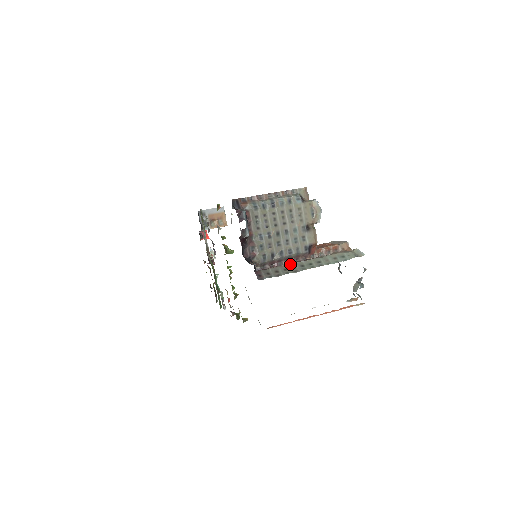
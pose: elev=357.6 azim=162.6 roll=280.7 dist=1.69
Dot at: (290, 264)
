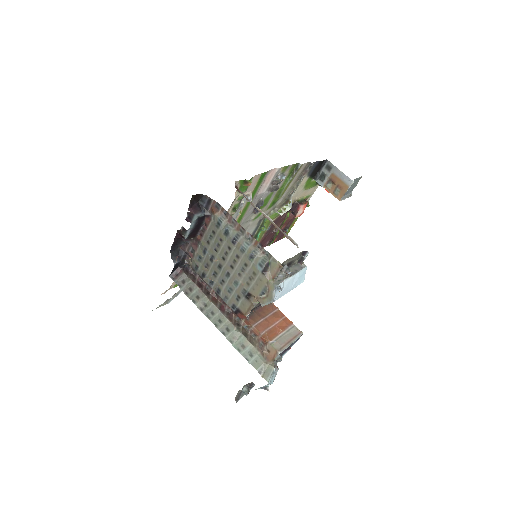
Dot at: (208, 299)
